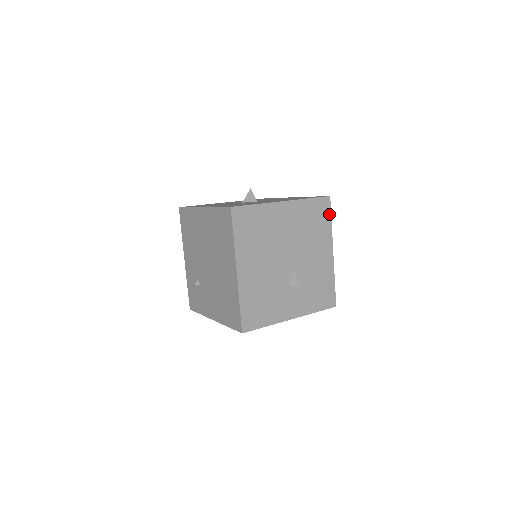
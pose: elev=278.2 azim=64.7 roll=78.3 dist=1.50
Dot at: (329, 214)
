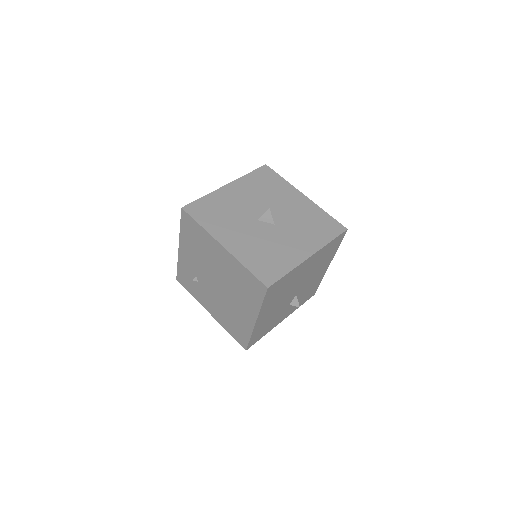
Dot at: (340, 242)
